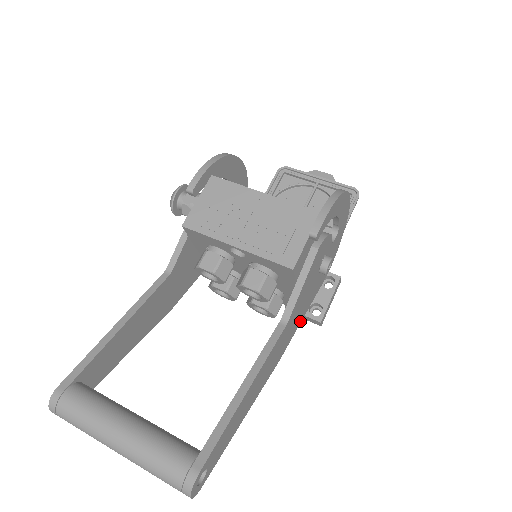
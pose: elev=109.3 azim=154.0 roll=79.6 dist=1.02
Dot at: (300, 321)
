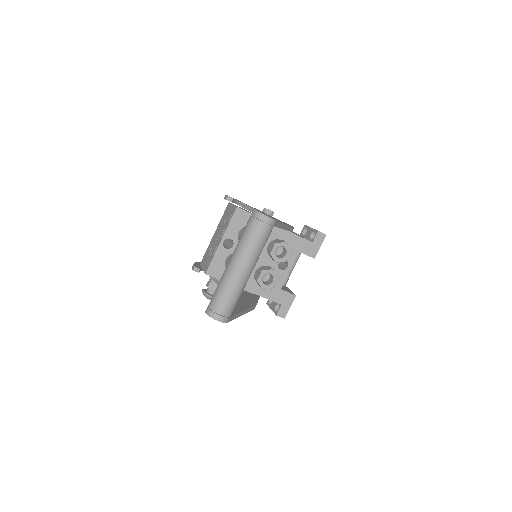
Dot at: occluded
